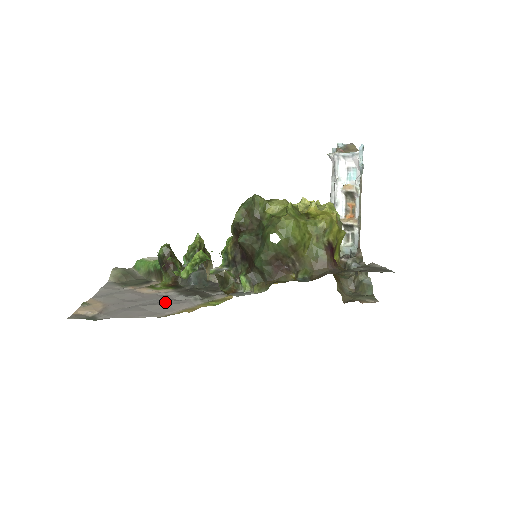
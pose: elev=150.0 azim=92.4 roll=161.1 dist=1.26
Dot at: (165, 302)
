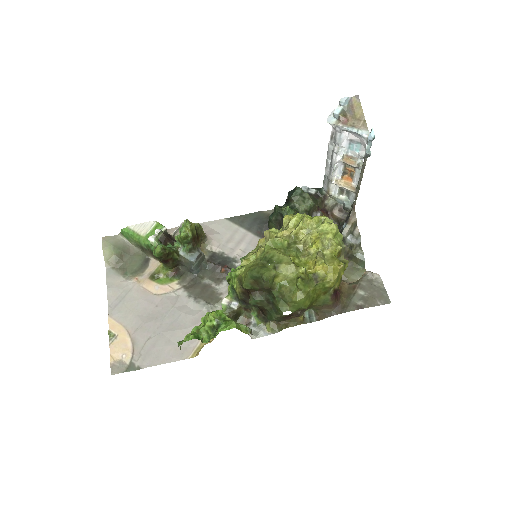
Dot at: (183, 321)
